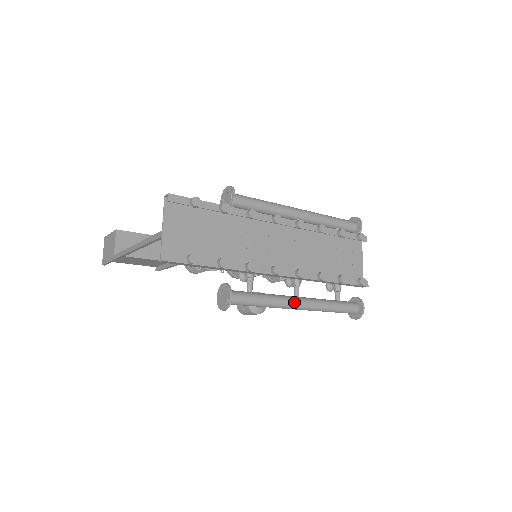
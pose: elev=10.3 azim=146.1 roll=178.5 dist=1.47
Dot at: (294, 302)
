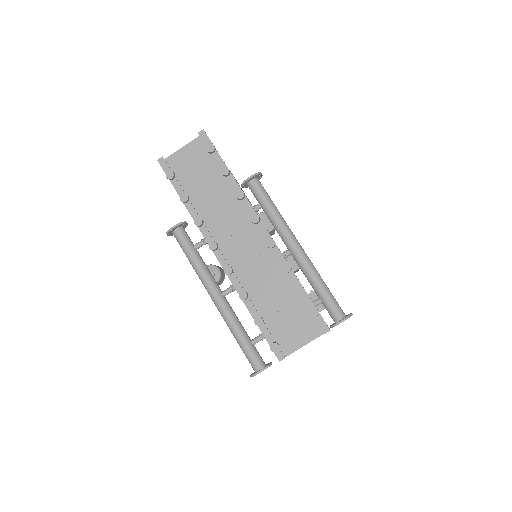
Dot at: (213, 290)
